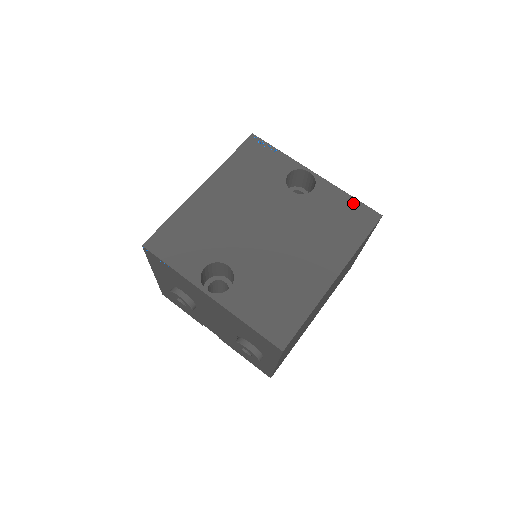
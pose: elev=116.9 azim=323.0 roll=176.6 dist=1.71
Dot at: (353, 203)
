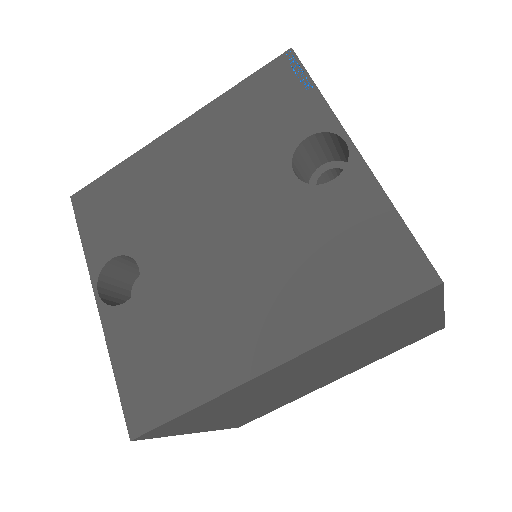
Dot at: (393, 232)
